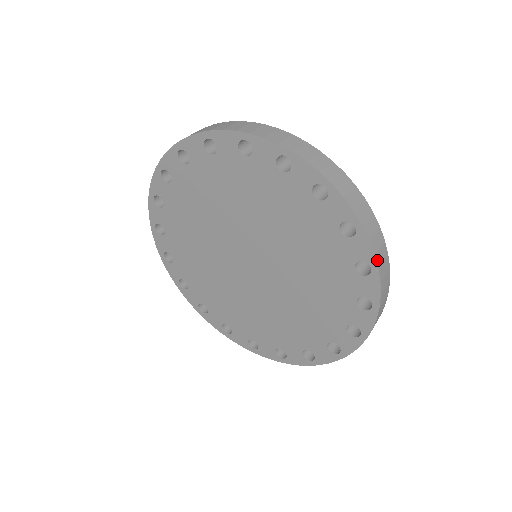
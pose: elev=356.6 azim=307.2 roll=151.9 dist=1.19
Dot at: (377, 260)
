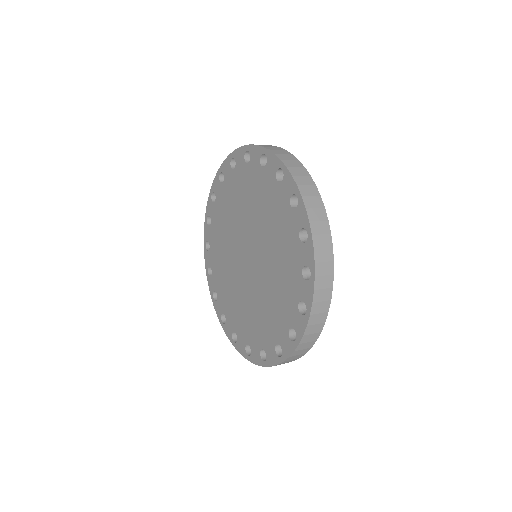
Dot at: (313, 308)
